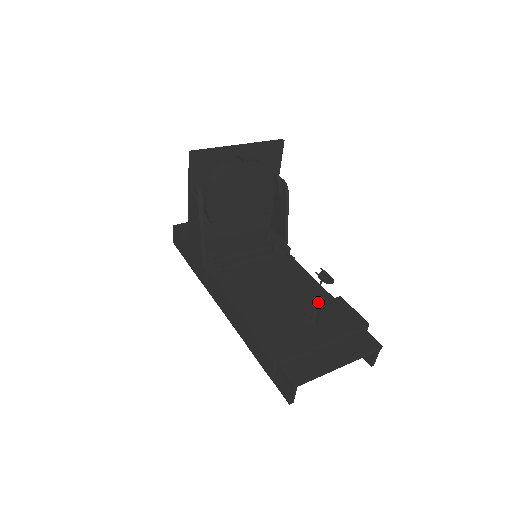
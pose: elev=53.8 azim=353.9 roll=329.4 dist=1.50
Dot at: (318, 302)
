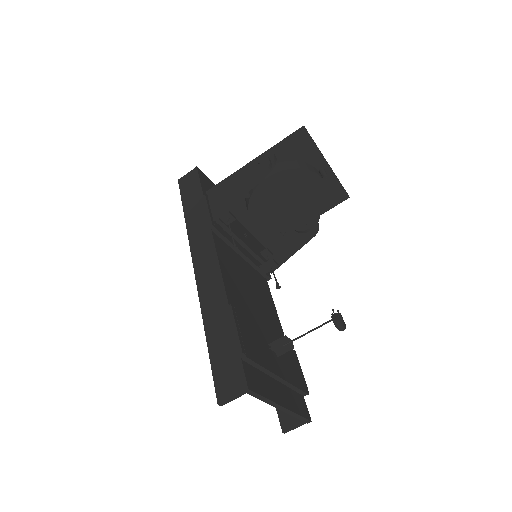
Dot at: occluded
